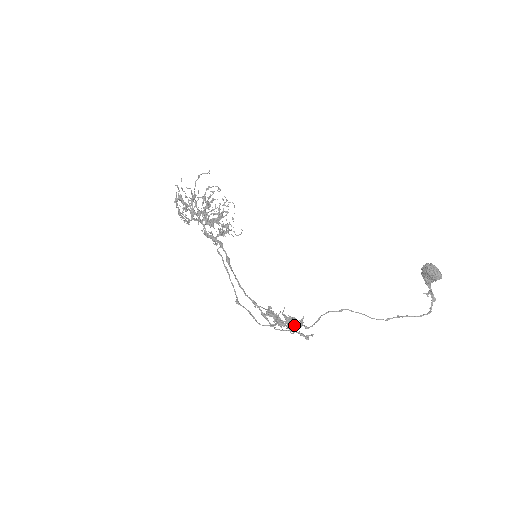
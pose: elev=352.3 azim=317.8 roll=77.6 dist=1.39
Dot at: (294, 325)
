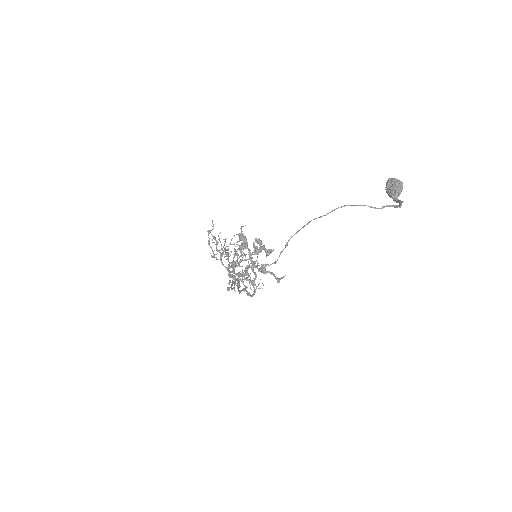
Dot at: (260, 249)
